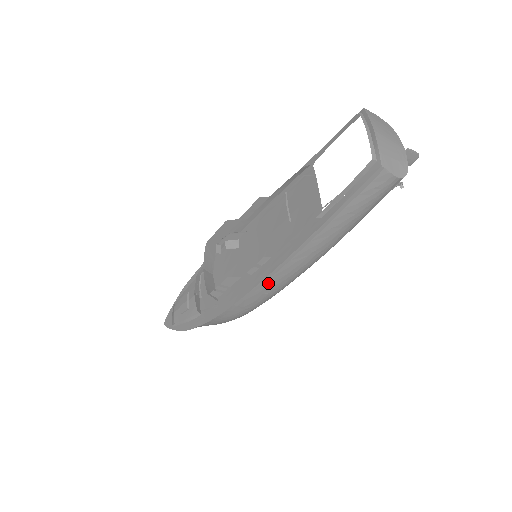
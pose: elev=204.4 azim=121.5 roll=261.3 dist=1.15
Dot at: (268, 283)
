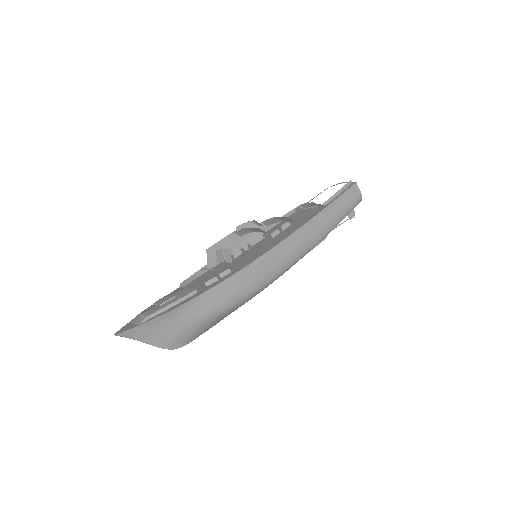
Dot at: (284, 247)
